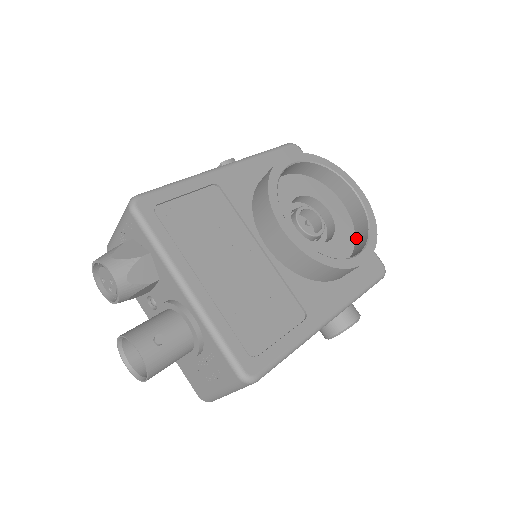
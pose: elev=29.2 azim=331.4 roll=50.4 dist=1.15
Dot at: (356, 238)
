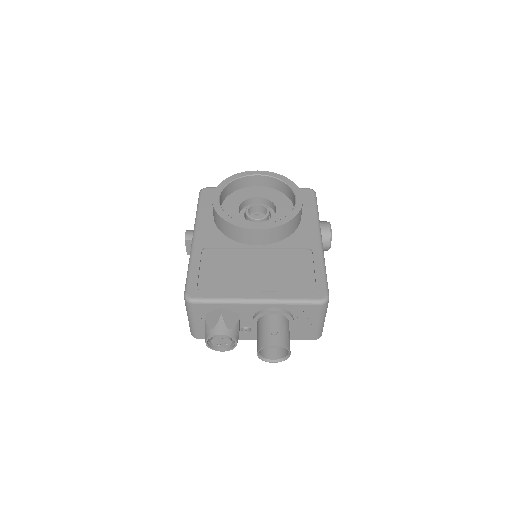
Dot at: (284, 193)
